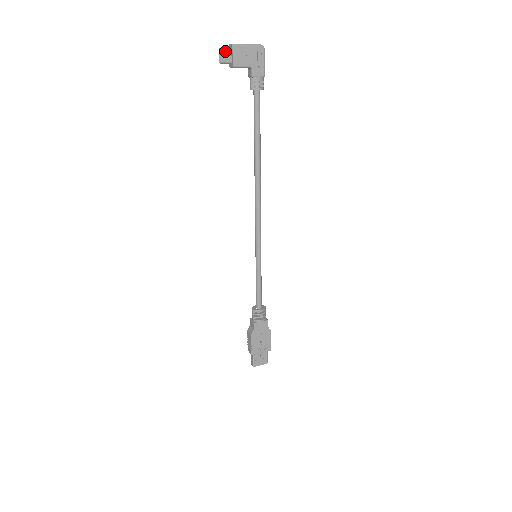
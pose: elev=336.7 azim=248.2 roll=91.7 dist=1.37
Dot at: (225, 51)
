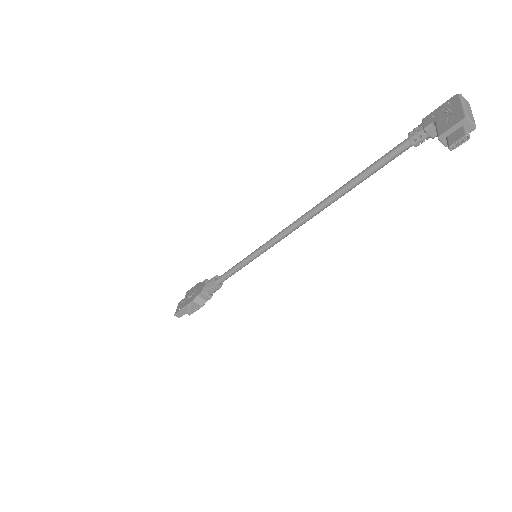
Dot at: (466, 136)
